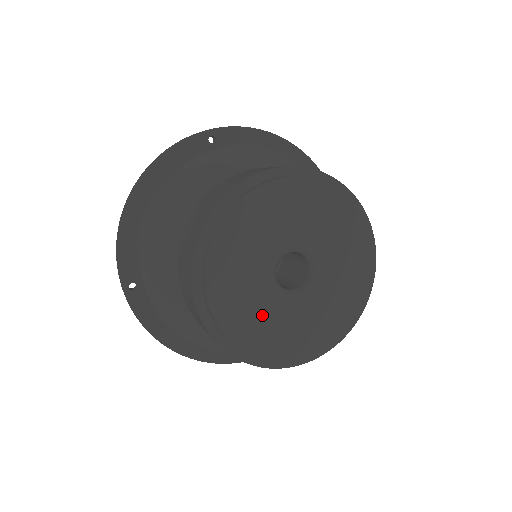
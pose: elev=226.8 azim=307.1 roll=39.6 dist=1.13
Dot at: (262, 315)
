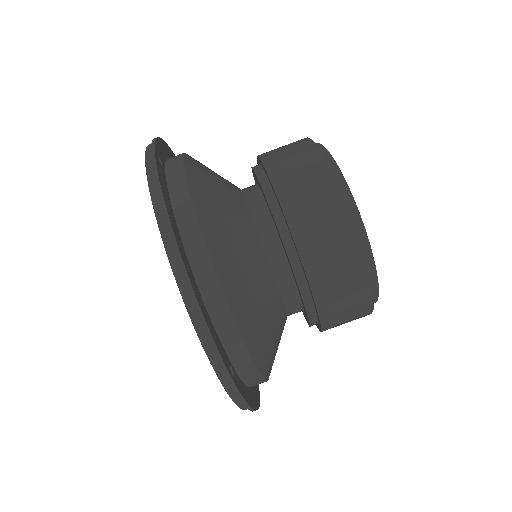
Dot at: occluded
